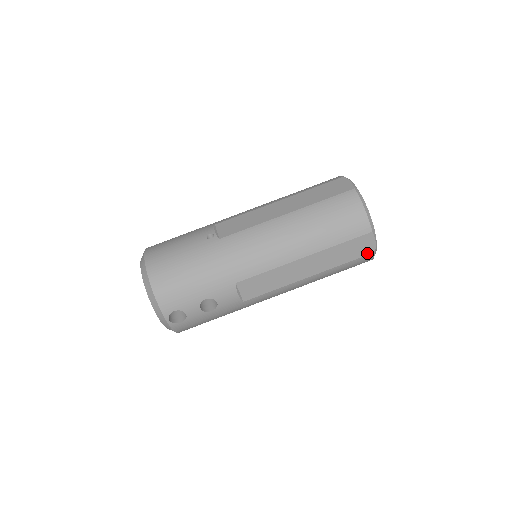
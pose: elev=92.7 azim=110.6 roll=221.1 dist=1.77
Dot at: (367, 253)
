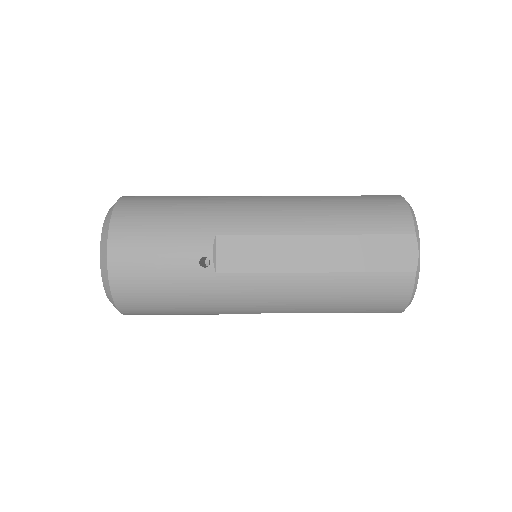
Dot at: occluded
